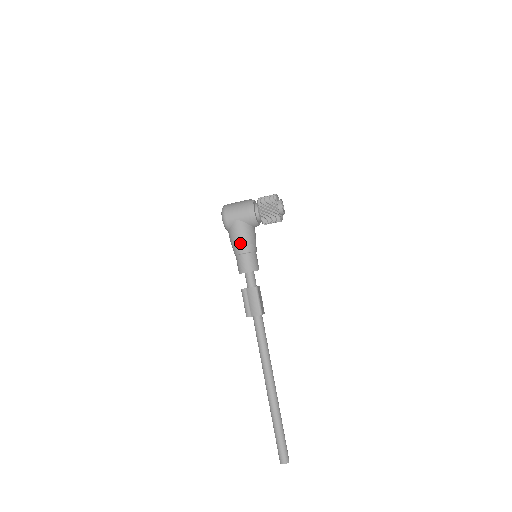
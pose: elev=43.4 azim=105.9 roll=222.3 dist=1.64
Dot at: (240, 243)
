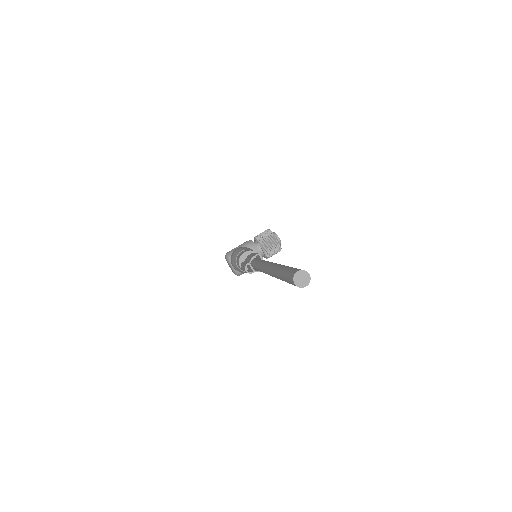
Dot at: (238, 250)
